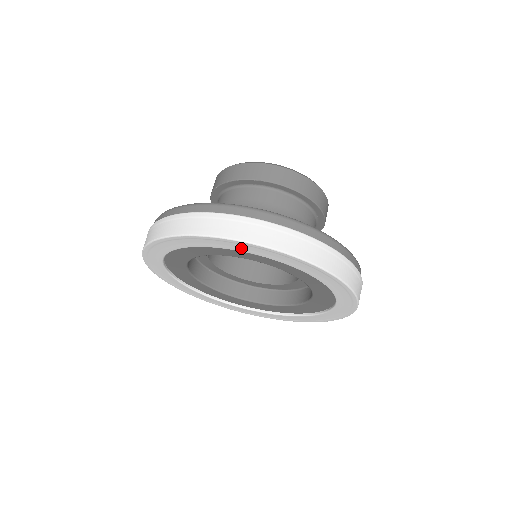
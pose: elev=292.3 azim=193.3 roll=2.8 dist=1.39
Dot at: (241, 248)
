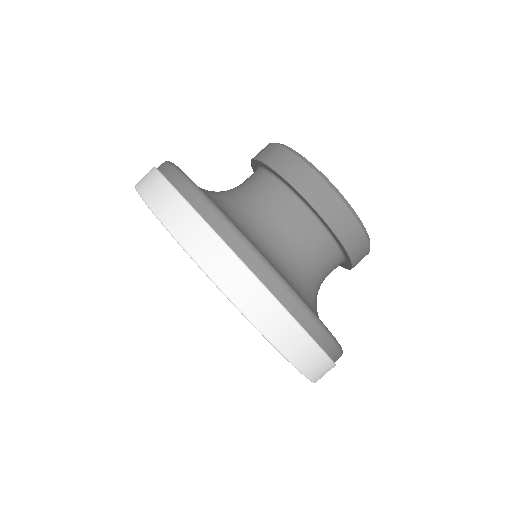
Dot at: occluded
